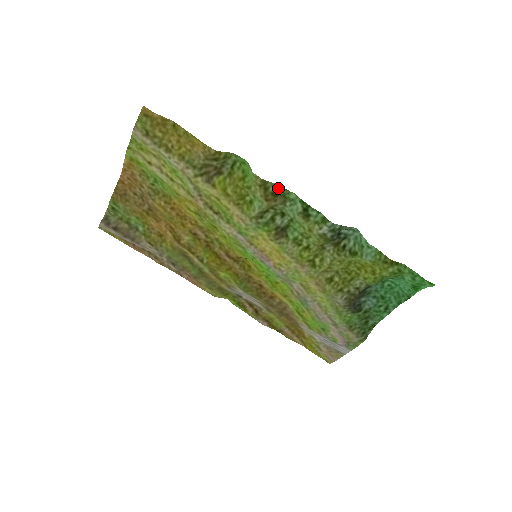
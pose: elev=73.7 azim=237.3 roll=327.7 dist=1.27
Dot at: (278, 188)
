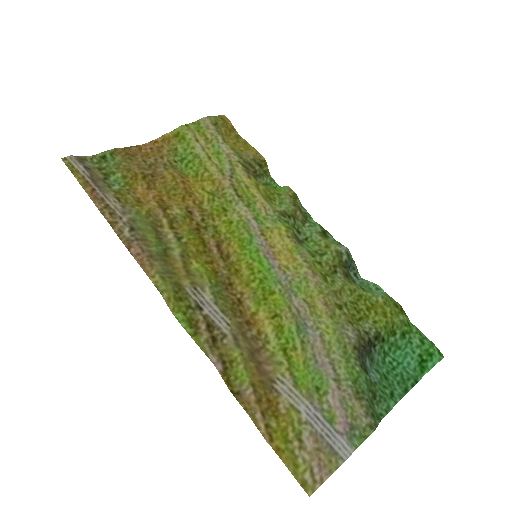
Dot at: (303, 209)
